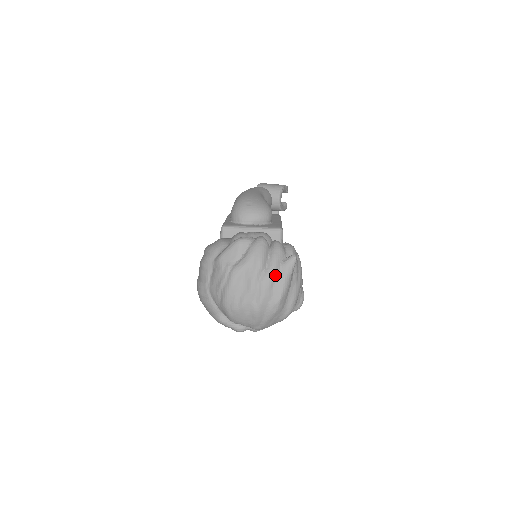
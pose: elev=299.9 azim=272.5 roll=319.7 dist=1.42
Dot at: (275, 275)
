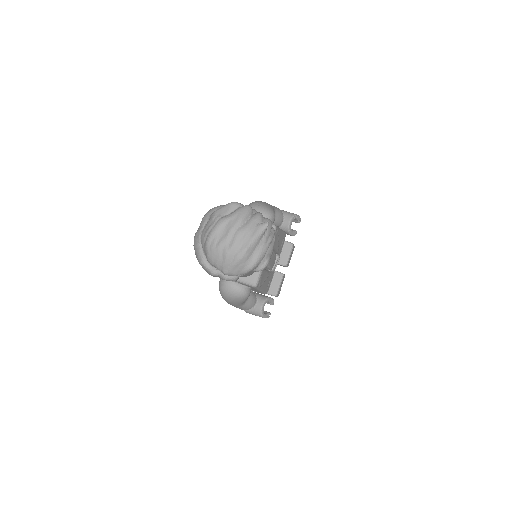
Dot at: (249, 230)
